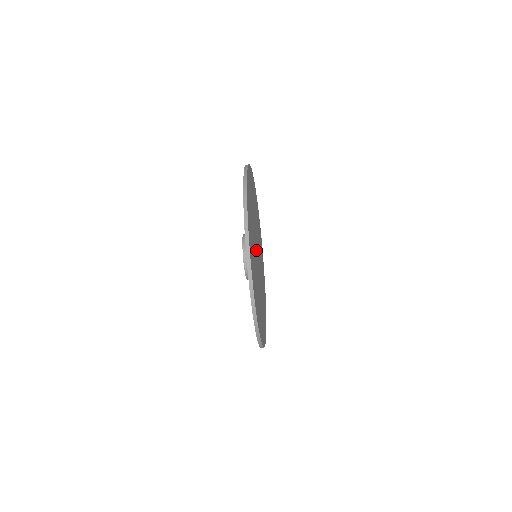
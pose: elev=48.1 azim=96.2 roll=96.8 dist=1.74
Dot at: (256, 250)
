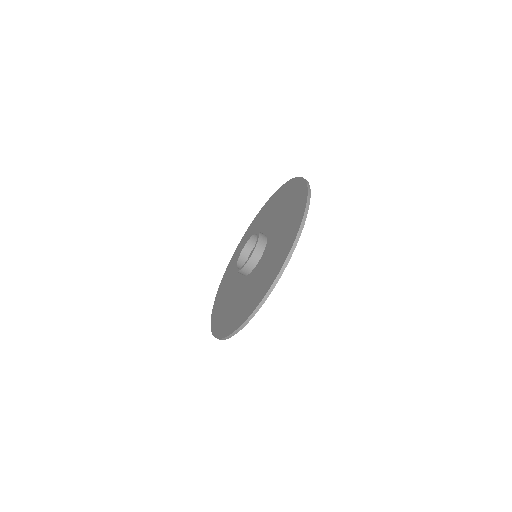
Dot at: occluded
